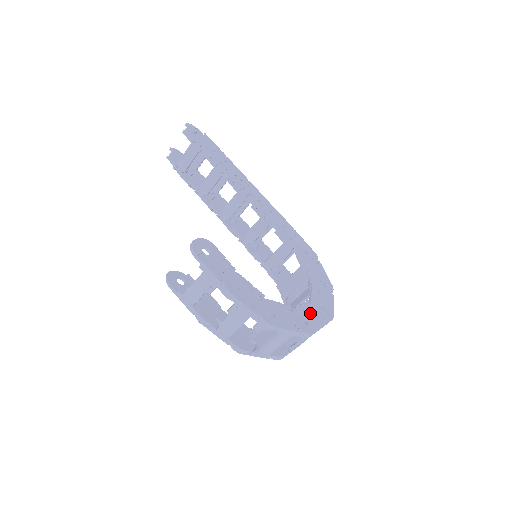
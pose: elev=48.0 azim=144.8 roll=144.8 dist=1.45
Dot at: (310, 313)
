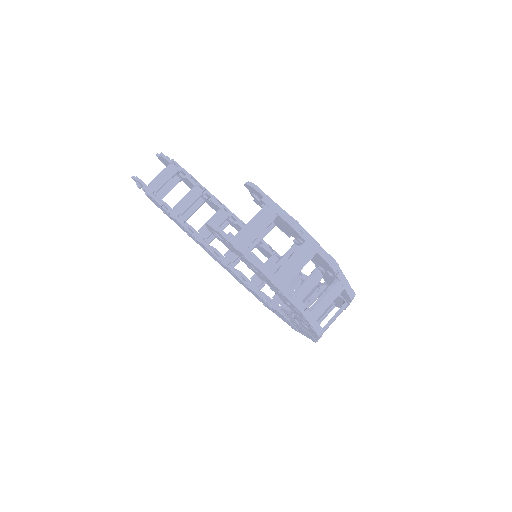
Dot at: occluded
